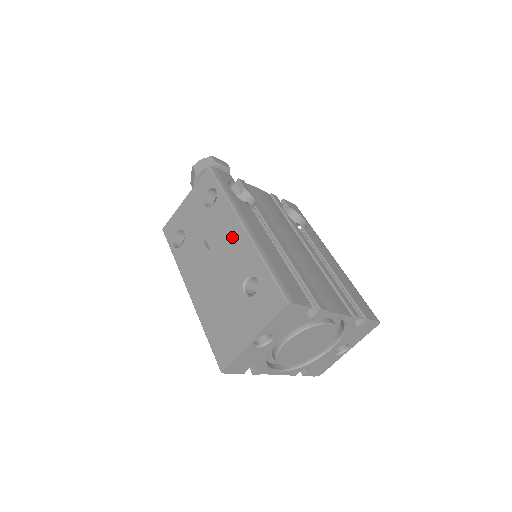
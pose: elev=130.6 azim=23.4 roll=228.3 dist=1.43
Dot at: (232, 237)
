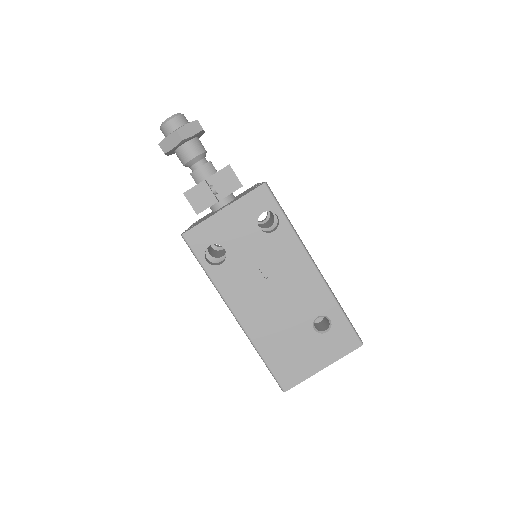
Dot at: (301, 274)
